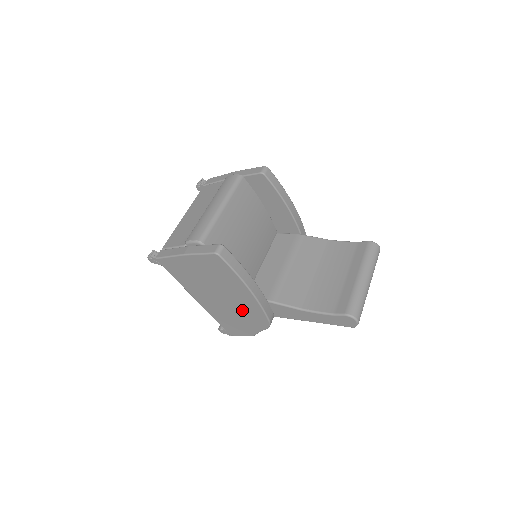
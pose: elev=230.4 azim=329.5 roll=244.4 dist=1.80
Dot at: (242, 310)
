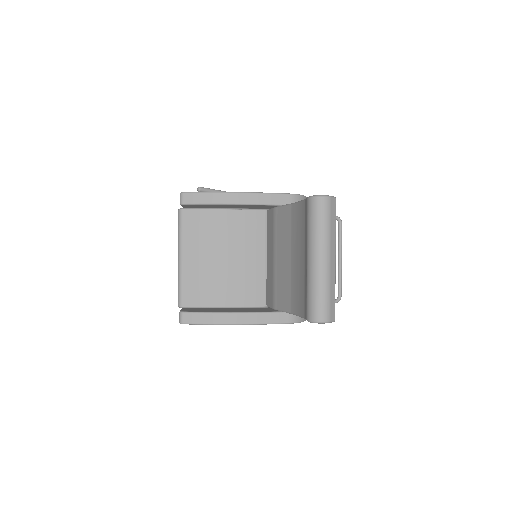
Dot at: occluded
